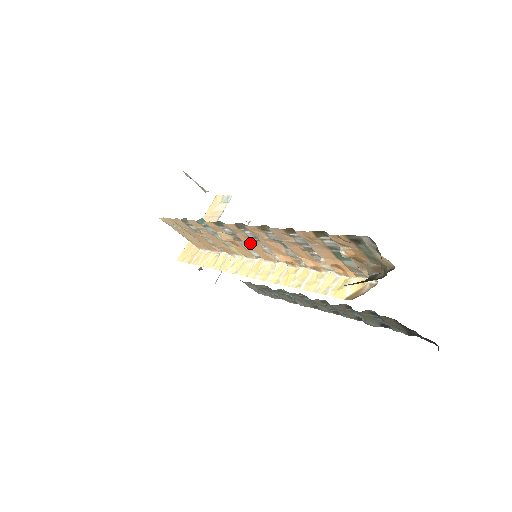
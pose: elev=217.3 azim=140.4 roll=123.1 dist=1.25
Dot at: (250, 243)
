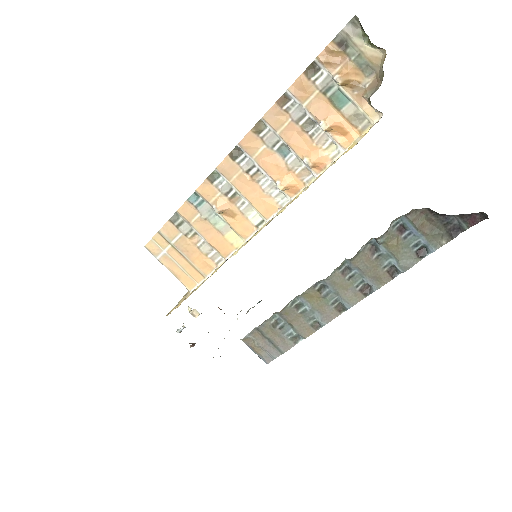
Dot at: (247, 189)
